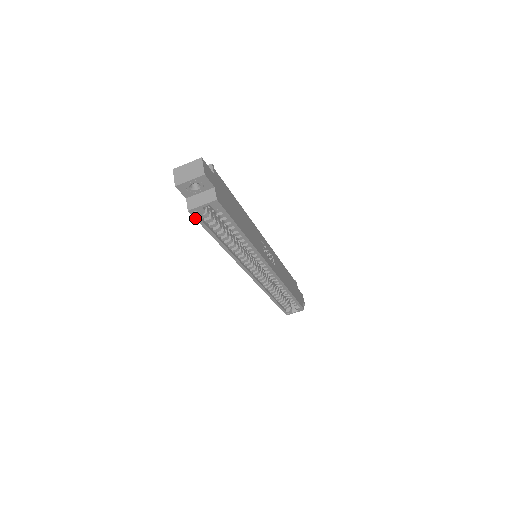
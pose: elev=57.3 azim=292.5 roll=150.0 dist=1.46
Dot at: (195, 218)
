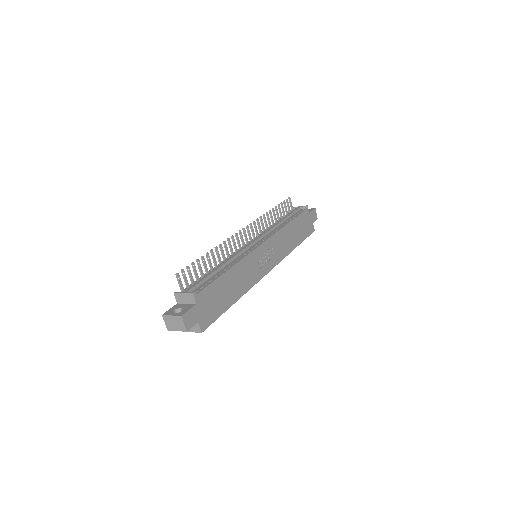
Dot at: occluded
